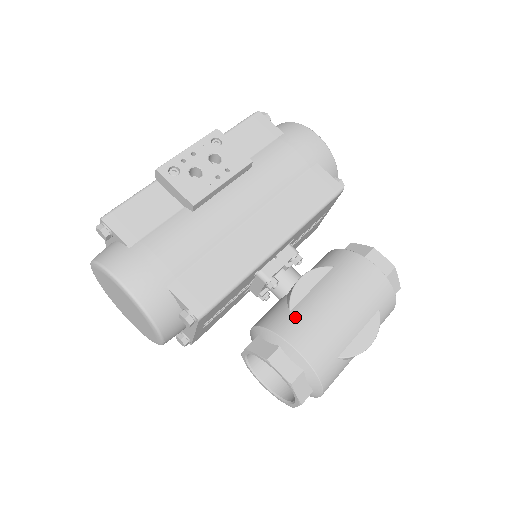
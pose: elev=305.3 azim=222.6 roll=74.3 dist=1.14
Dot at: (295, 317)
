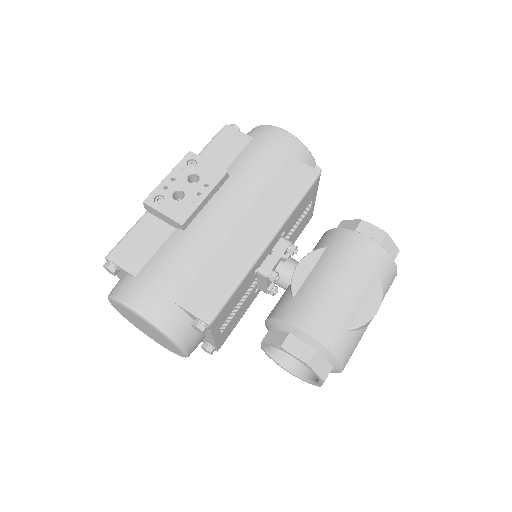
Dot at: (298, 302)
